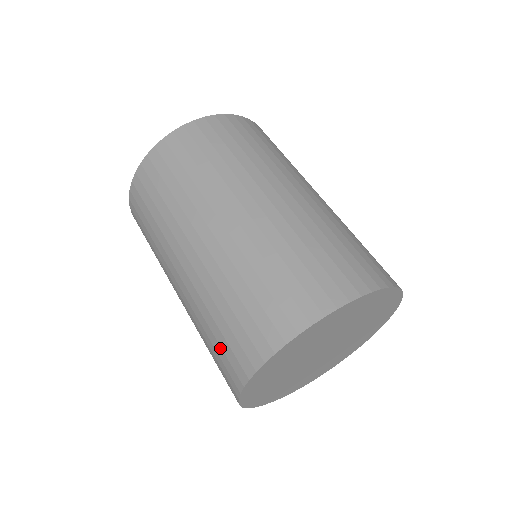
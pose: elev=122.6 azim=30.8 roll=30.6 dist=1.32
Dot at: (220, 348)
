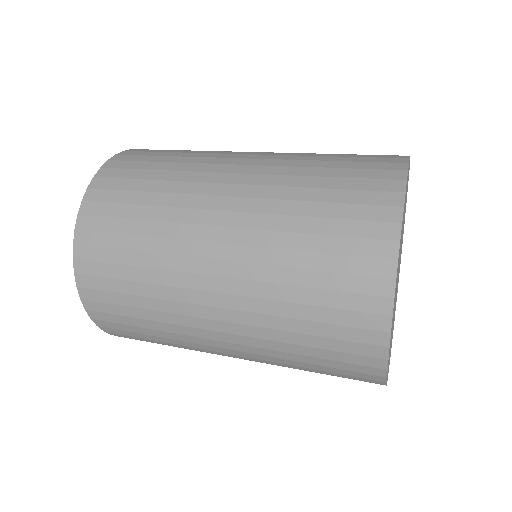
Dot at: (328, 326)
